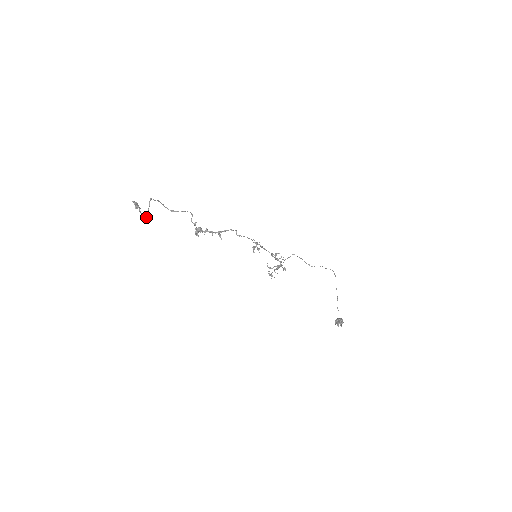
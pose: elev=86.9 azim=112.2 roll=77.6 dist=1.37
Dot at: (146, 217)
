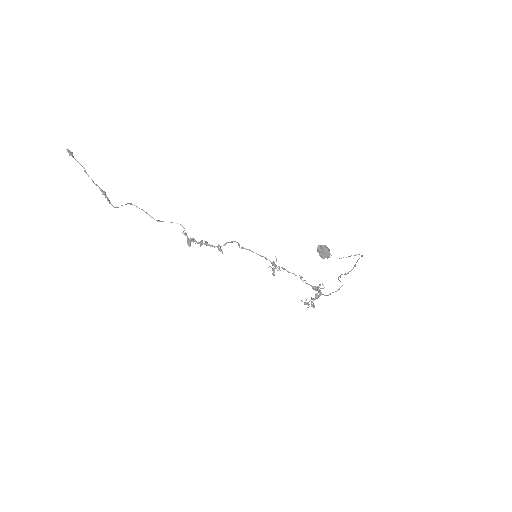
Dot at: occluded
